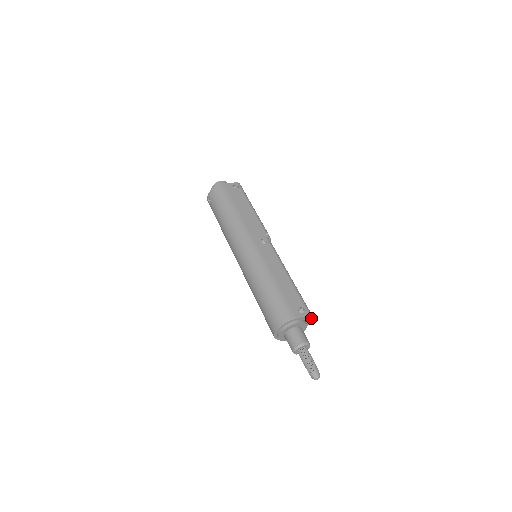
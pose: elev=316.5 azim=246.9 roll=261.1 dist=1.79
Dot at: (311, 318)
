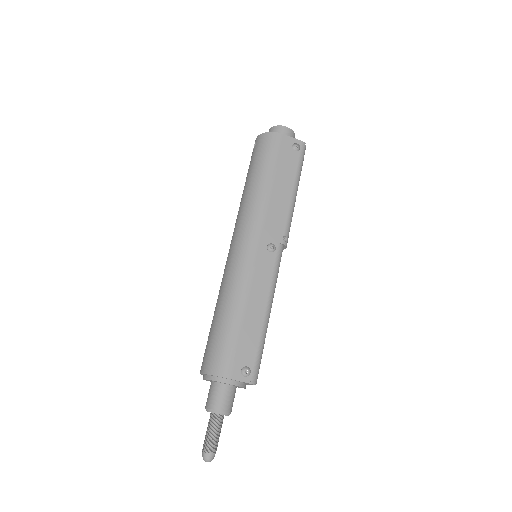
Dot at: occluded
